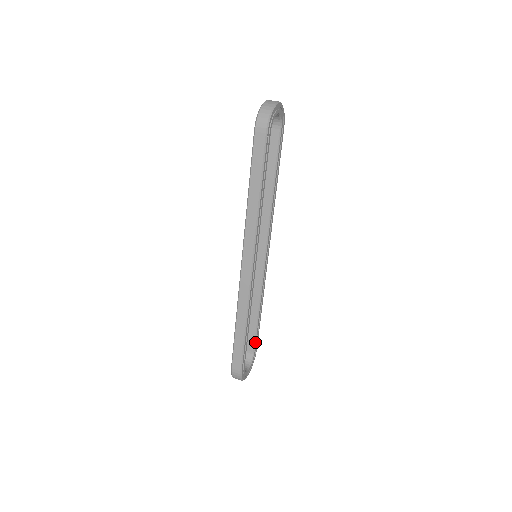
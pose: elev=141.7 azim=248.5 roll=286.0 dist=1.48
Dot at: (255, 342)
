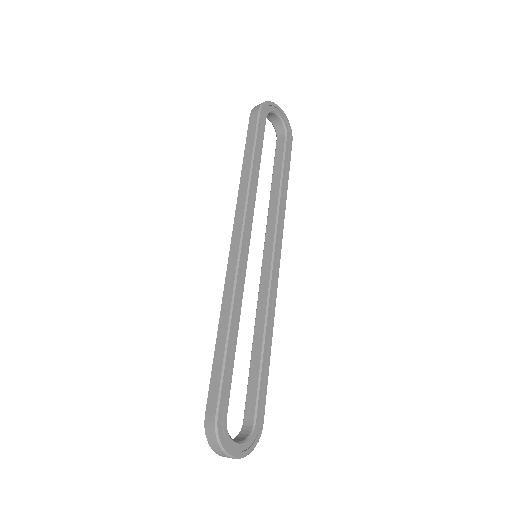
Dot at: (257, 403)
